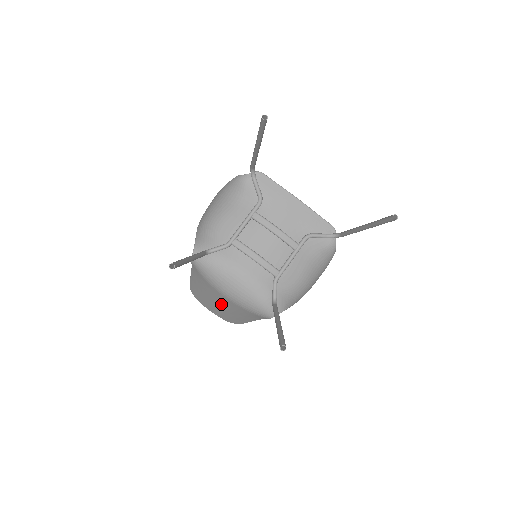
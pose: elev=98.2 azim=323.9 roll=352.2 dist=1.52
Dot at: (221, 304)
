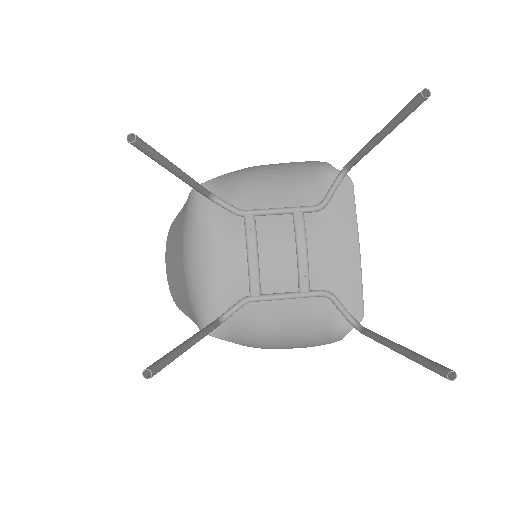
Dot at: (176, 266)
